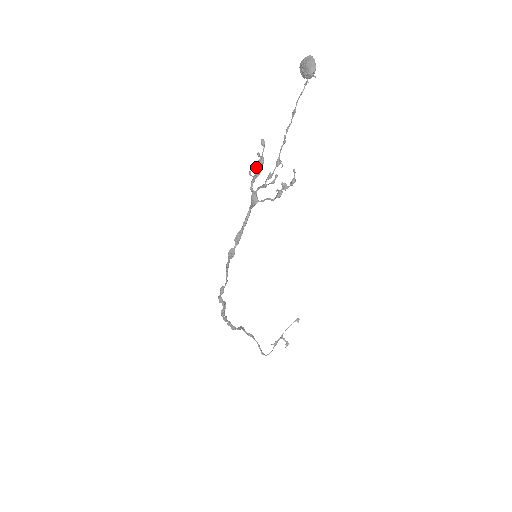
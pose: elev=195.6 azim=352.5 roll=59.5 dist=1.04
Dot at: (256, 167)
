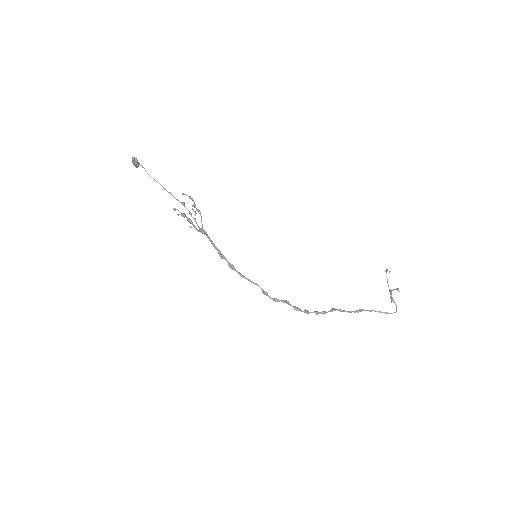
Dot at: (188, 221)
